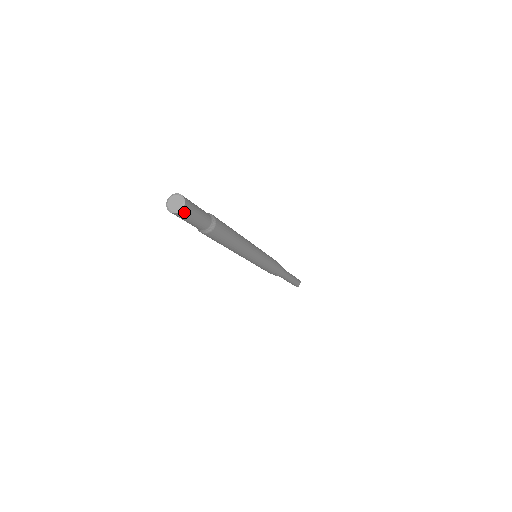
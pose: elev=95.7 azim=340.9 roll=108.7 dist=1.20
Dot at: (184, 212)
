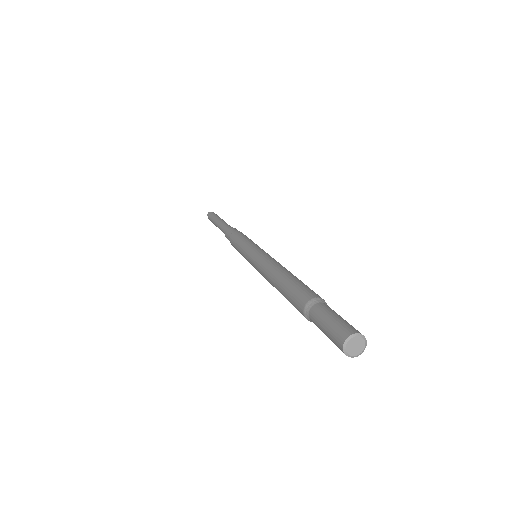
Dot at: (354, 351)
